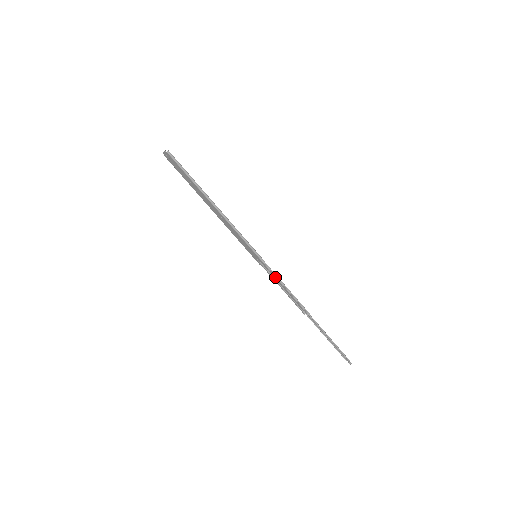
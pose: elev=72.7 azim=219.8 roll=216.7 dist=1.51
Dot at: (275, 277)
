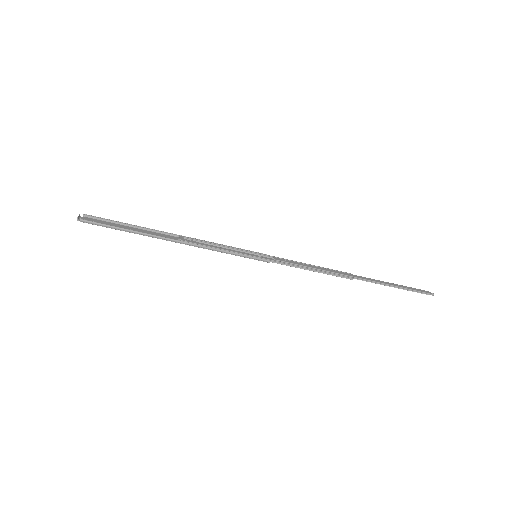
Dot at: (291, 266)
